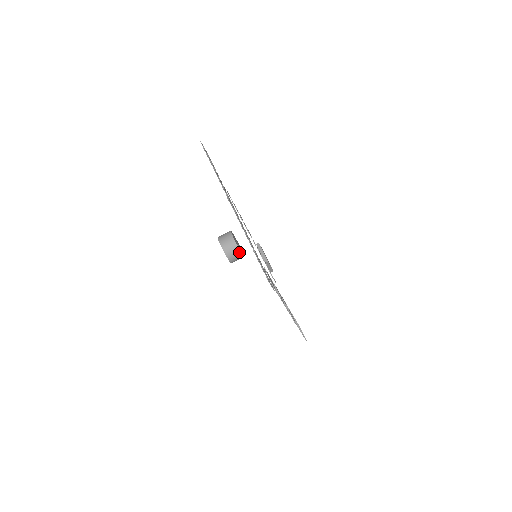
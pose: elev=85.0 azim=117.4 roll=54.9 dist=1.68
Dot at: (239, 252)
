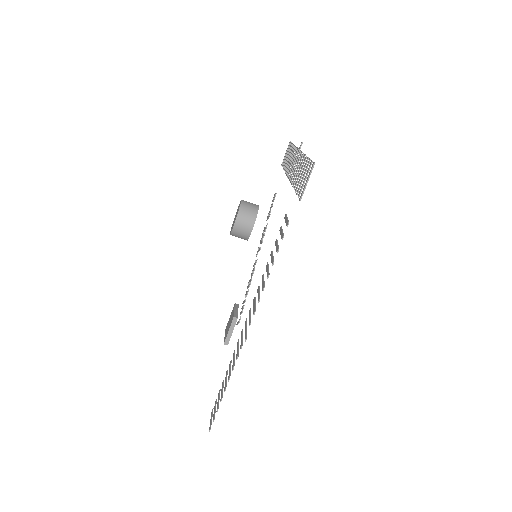
Dot at: (253, 220)
